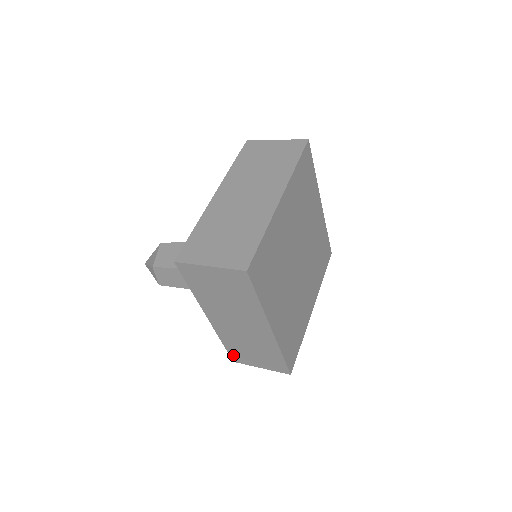
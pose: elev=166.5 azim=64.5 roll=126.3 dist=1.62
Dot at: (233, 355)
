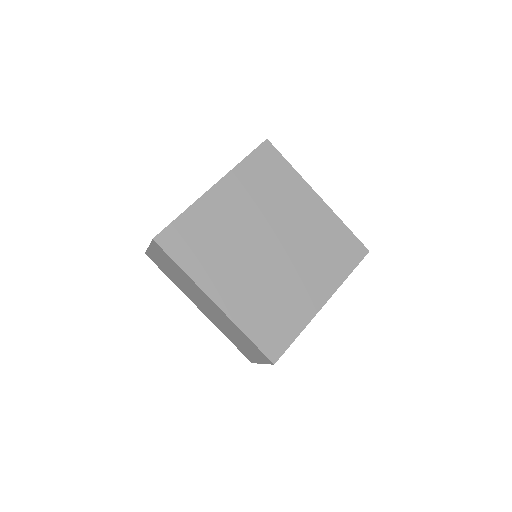
Dot at: (243, 353)
